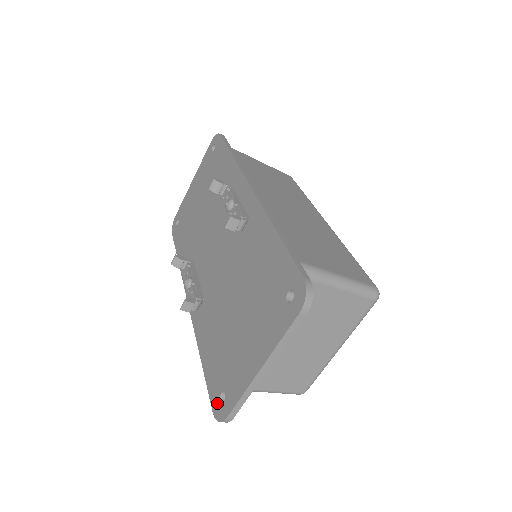
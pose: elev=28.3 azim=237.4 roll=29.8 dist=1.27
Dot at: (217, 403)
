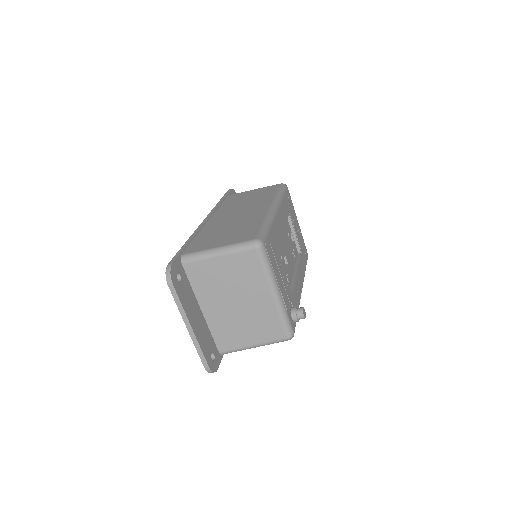
Dot at: occluded
